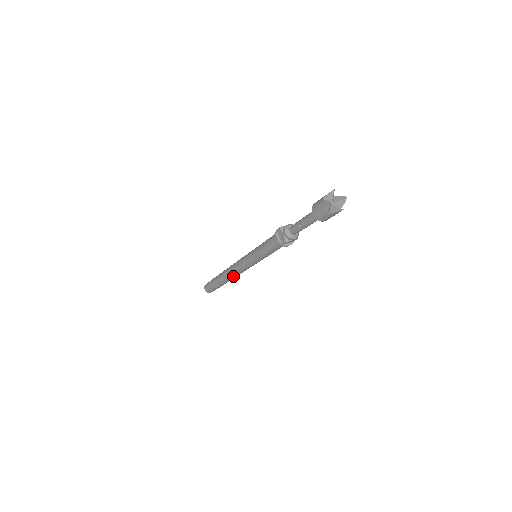
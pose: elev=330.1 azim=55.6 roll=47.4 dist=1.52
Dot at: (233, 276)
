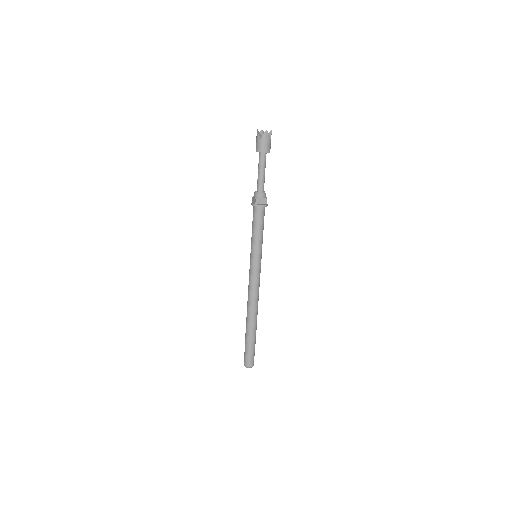
Dot at: (251, 304)
